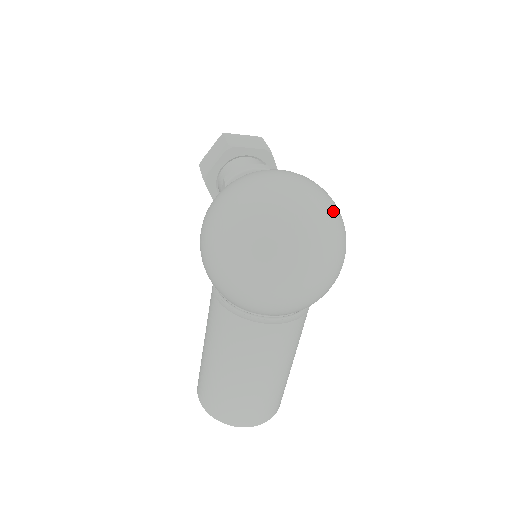
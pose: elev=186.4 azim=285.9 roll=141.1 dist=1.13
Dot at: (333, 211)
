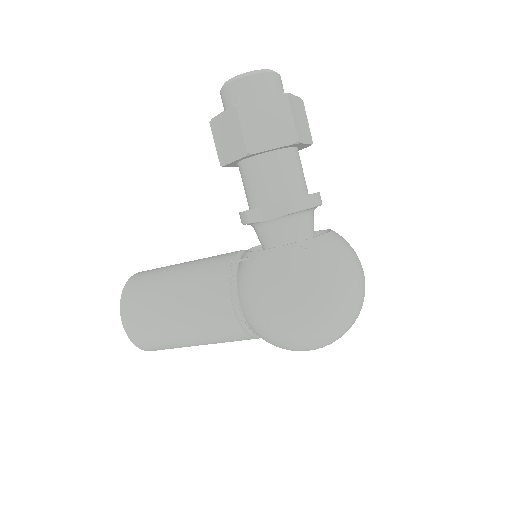
Dot at: occluded
